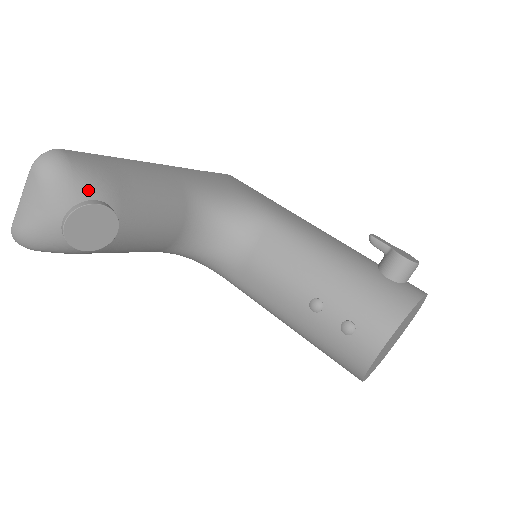
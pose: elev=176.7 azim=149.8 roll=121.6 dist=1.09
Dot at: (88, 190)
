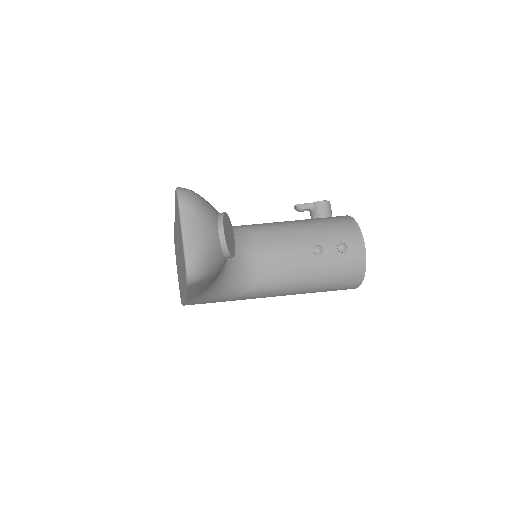
Dot at: (213, 207)
